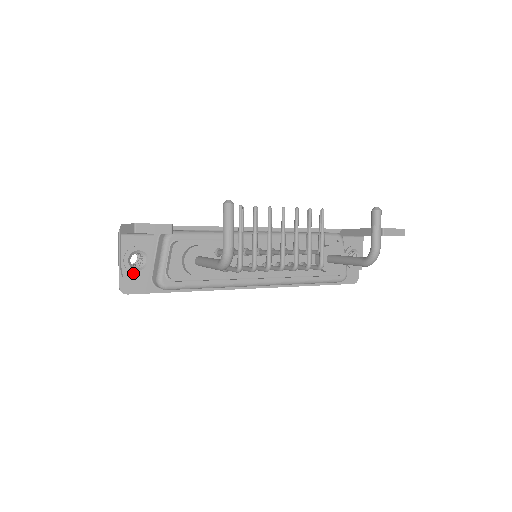
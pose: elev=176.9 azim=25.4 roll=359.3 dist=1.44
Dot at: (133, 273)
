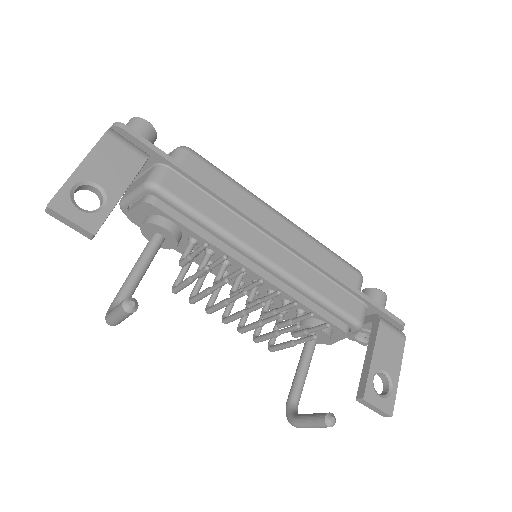
Dot at: occluded
